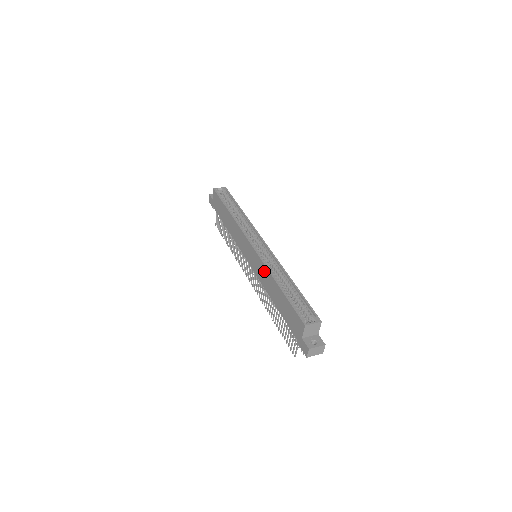
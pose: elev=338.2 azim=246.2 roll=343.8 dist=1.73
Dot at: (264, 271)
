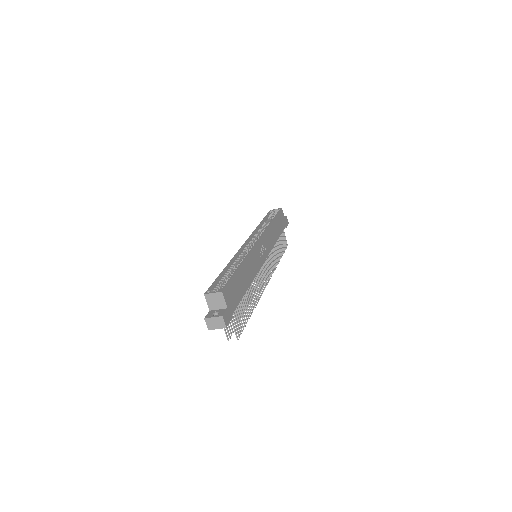
Dot at: occluded
